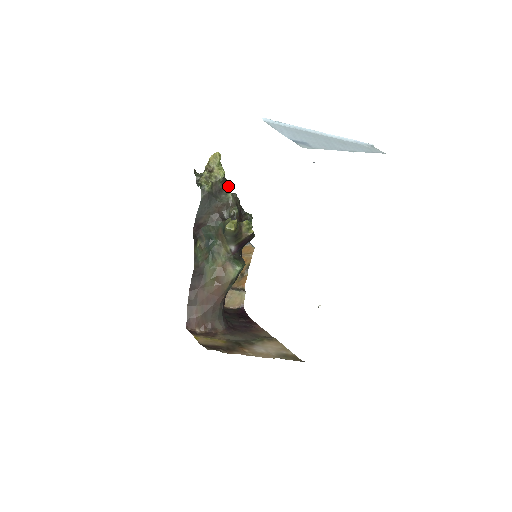
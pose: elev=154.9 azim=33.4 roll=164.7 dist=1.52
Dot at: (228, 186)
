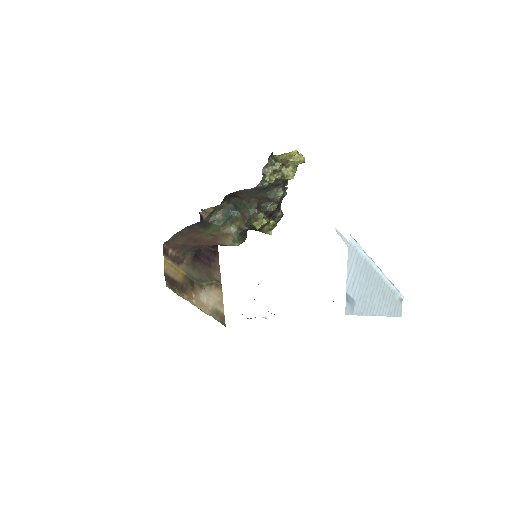
Dot at: (287, 182)
